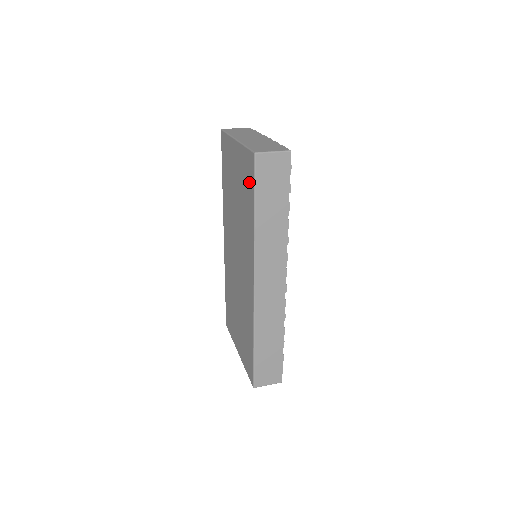
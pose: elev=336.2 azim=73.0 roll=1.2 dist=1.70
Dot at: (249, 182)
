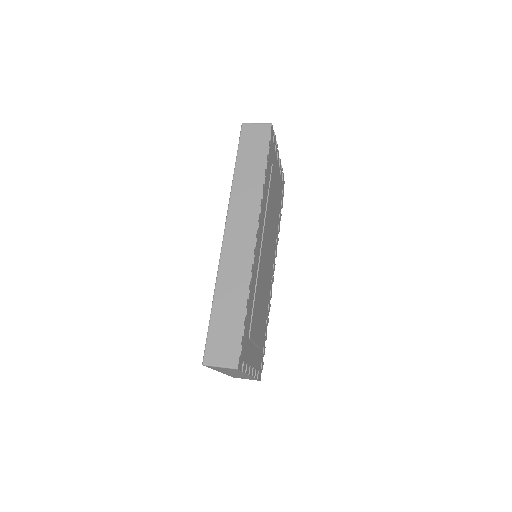
Dot at: occluded
